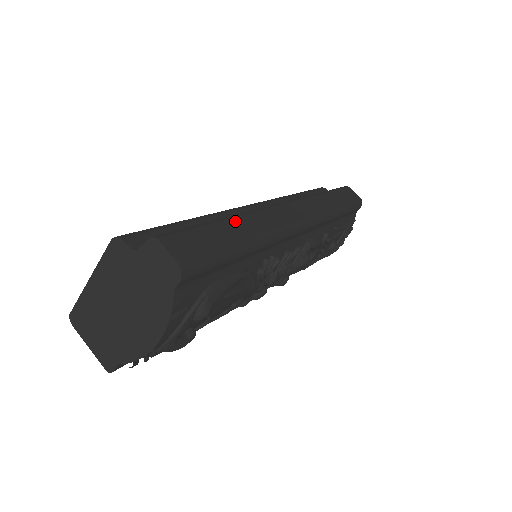
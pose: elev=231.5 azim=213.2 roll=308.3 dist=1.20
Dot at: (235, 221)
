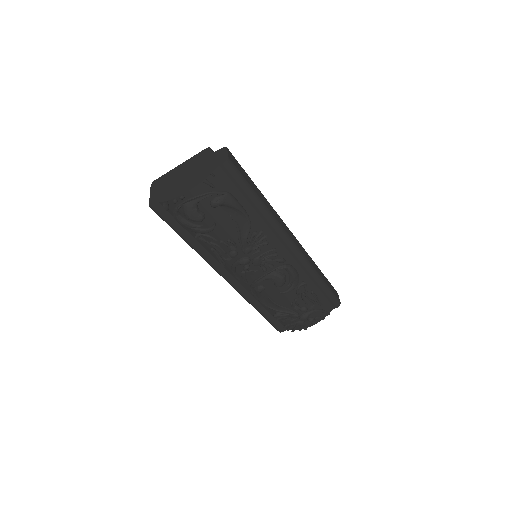
Dot at: (261, 194)
